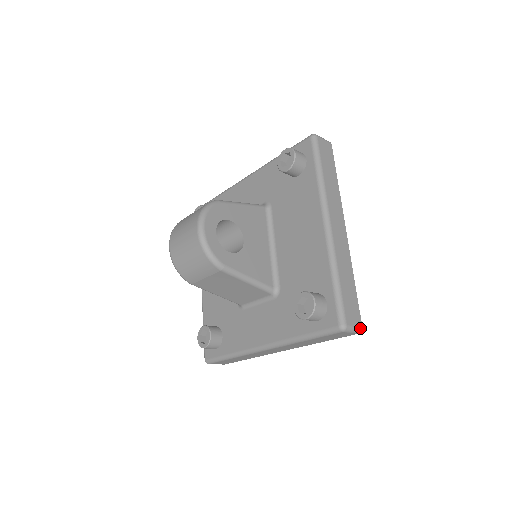
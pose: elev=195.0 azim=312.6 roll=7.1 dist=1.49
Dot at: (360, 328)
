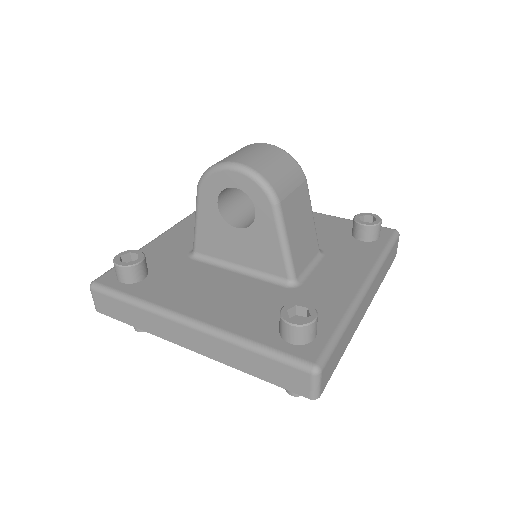
Dot at: occluded
